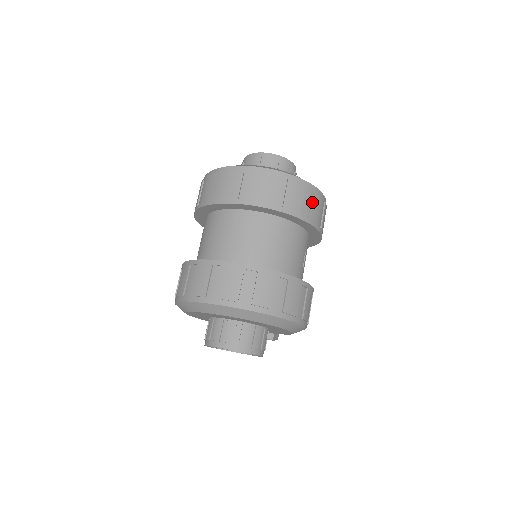
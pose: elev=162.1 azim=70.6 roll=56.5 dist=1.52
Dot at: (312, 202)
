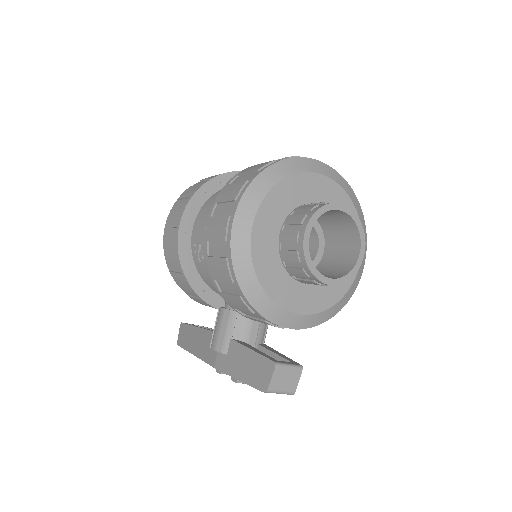
Dot at: occluded
